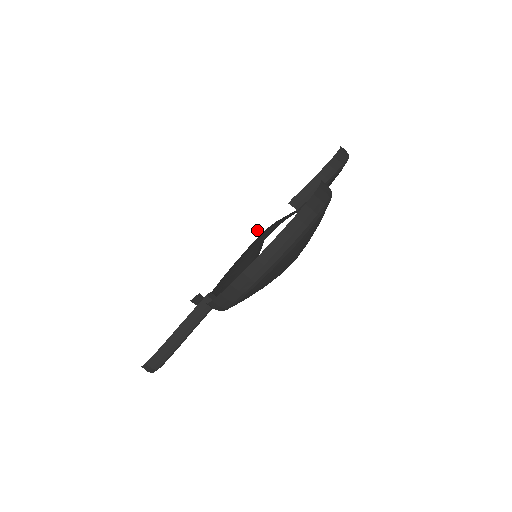
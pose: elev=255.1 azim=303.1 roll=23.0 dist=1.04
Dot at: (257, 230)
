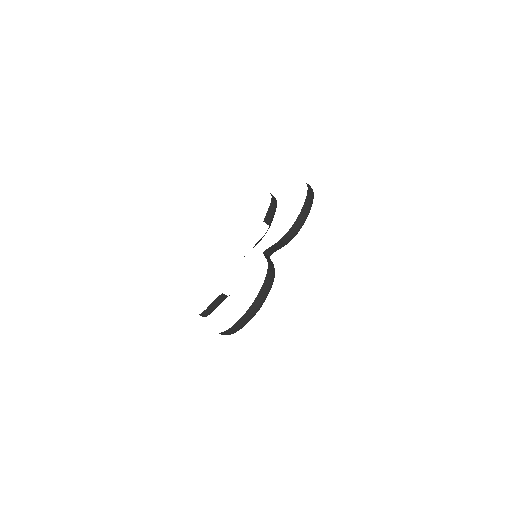
Dot at: (265, 217)
